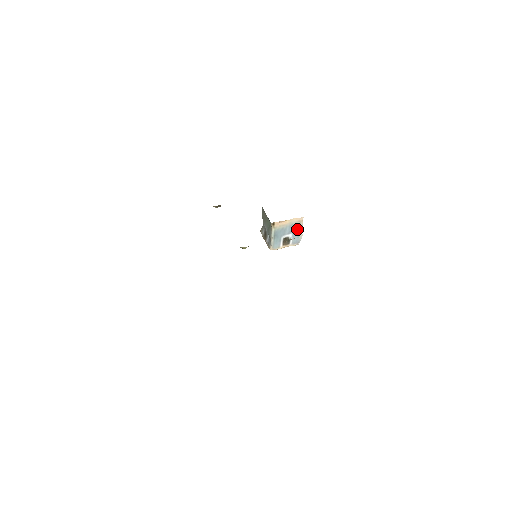
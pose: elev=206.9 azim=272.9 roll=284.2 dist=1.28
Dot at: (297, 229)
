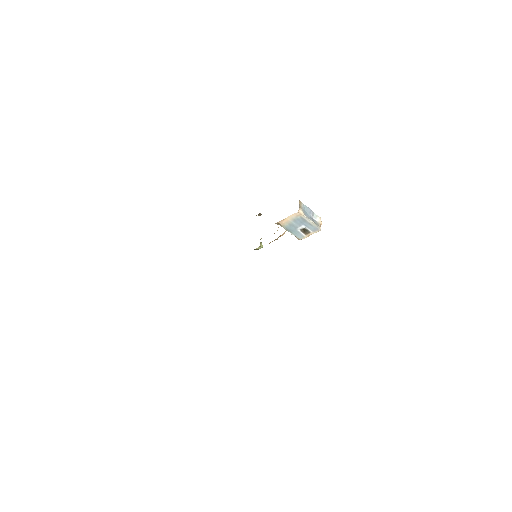
Dot at: (304, 221)
